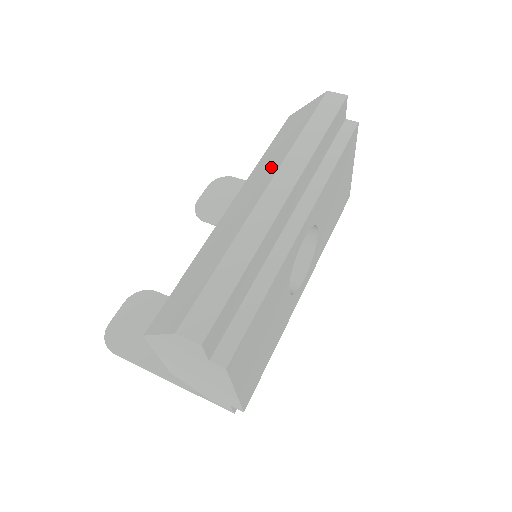
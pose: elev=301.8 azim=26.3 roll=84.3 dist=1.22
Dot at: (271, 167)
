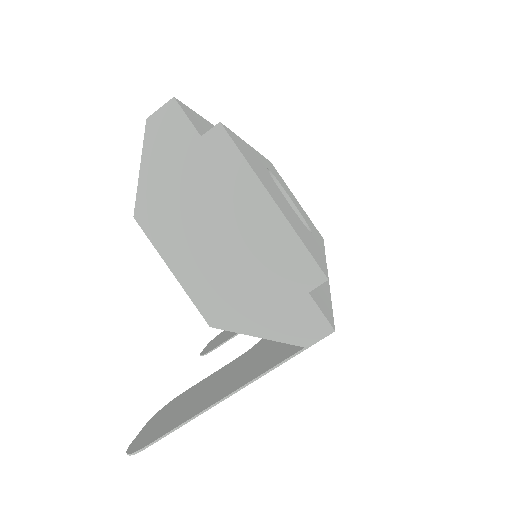
Dot at: occluded
